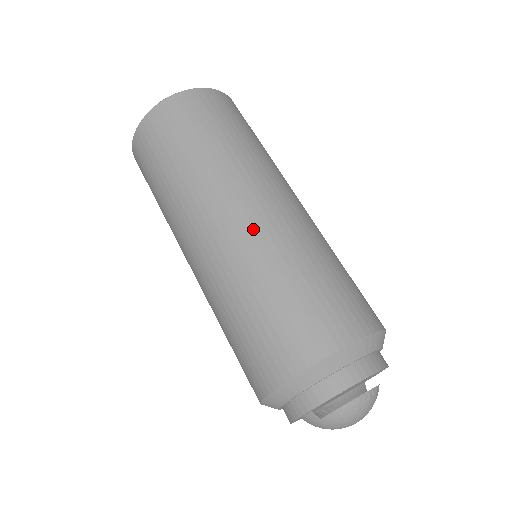
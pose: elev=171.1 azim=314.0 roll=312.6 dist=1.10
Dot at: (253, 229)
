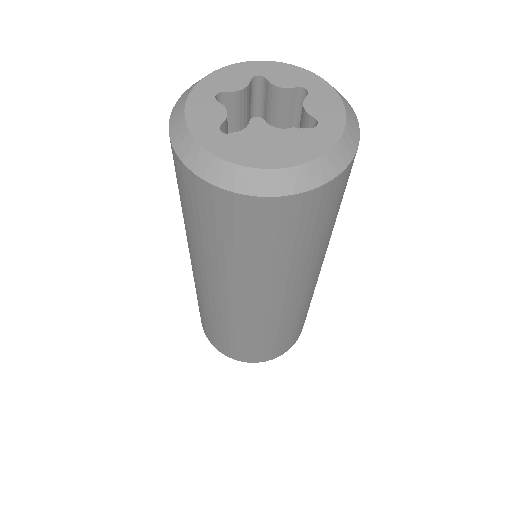
Dot at: (219, 308)
